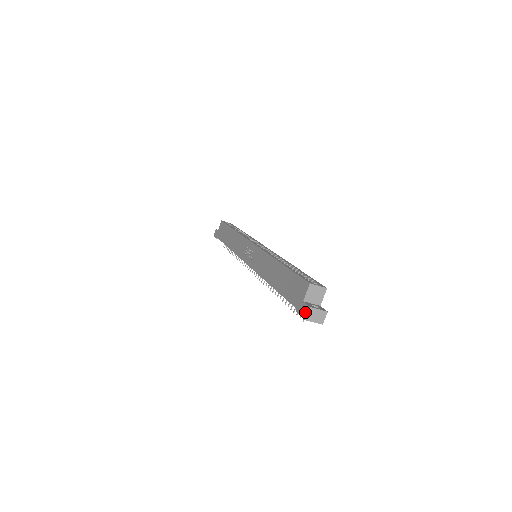
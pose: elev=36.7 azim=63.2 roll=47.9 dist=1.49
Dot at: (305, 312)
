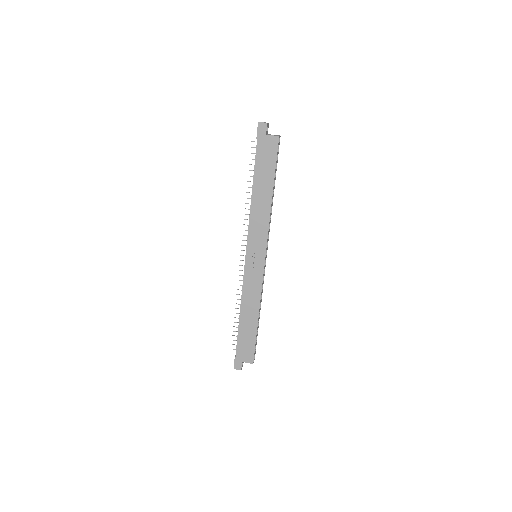
Dot at: (237, 368)
